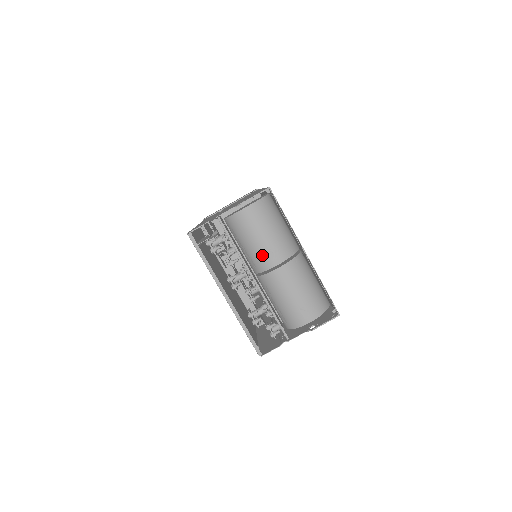
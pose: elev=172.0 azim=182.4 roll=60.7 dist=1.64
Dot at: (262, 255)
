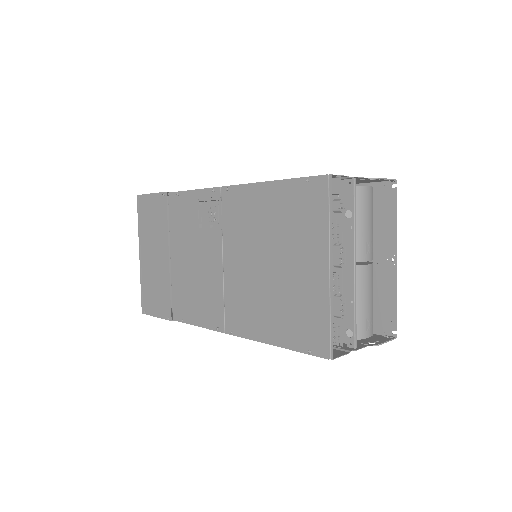
Dot at: (361, 243)
